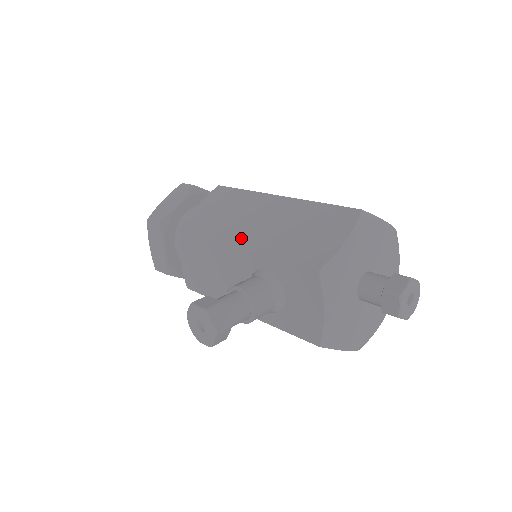
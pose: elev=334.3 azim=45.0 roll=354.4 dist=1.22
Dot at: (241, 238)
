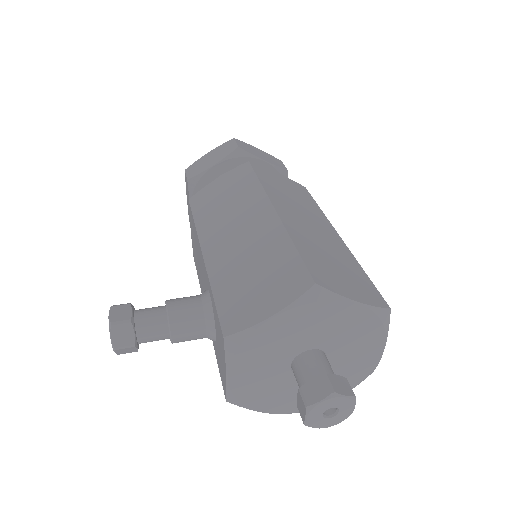
Dot at: (212, 245)
